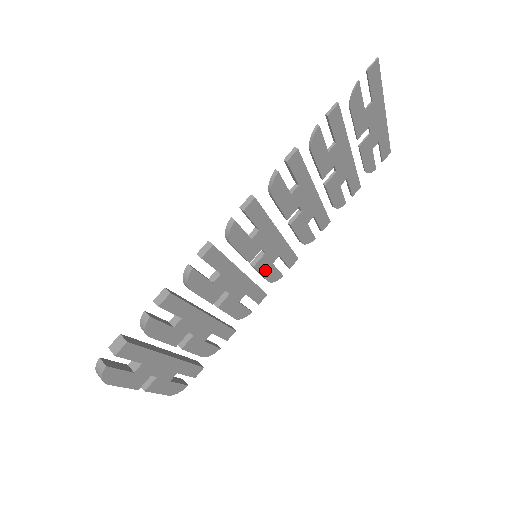
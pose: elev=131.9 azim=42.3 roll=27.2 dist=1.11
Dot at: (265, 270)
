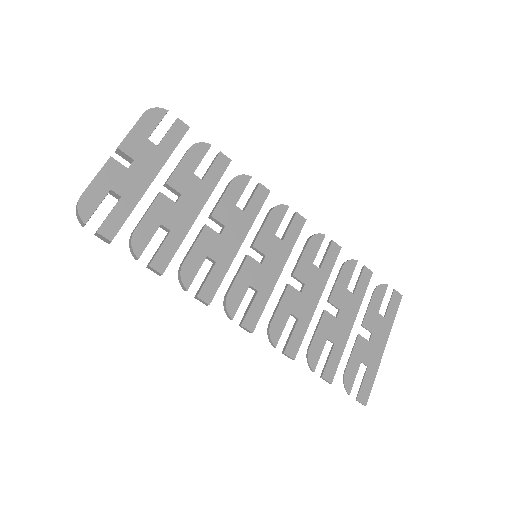
Dot at: (242, 278)
